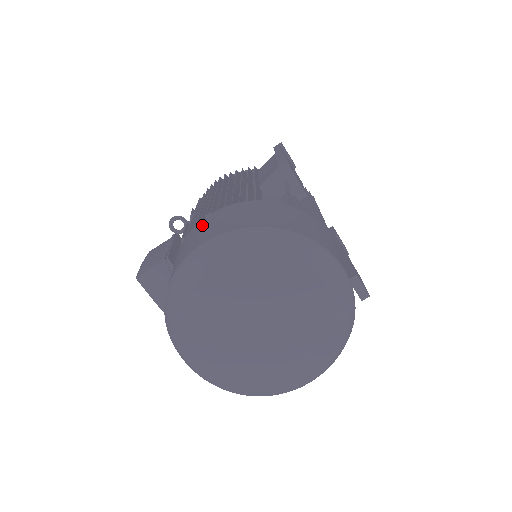
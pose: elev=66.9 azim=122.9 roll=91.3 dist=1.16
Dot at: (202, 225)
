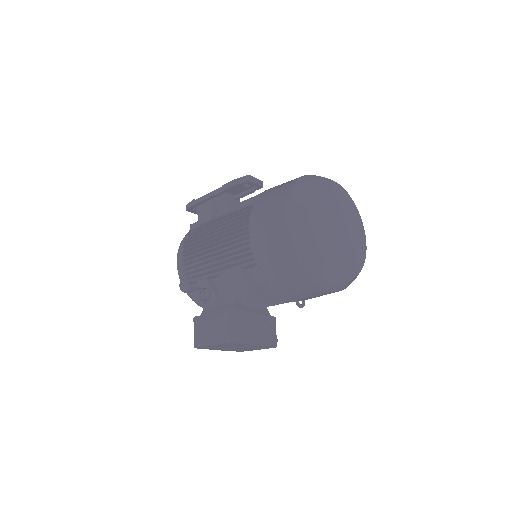
Dot at: (259, 231)
